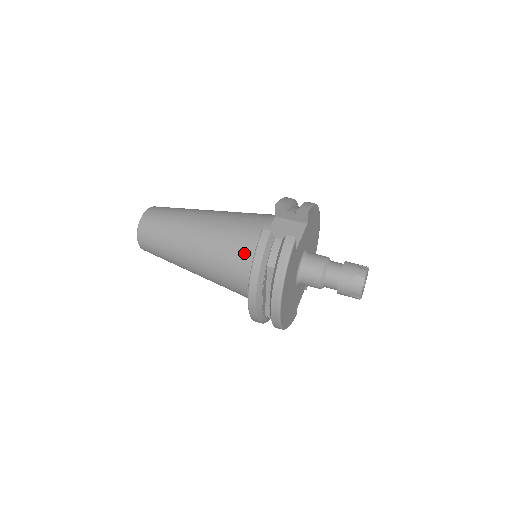
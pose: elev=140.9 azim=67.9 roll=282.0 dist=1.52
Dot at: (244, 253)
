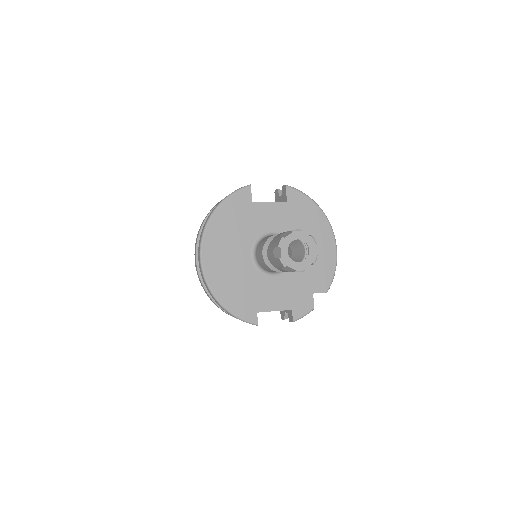
Dot at: occluded
